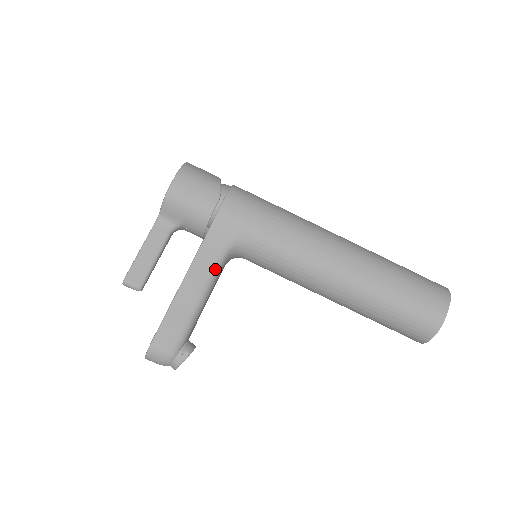
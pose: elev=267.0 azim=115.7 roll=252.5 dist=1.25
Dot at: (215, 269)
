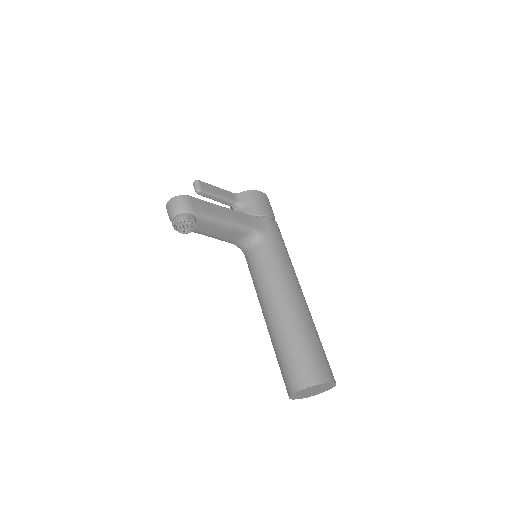
Dot at: (242, 225)
